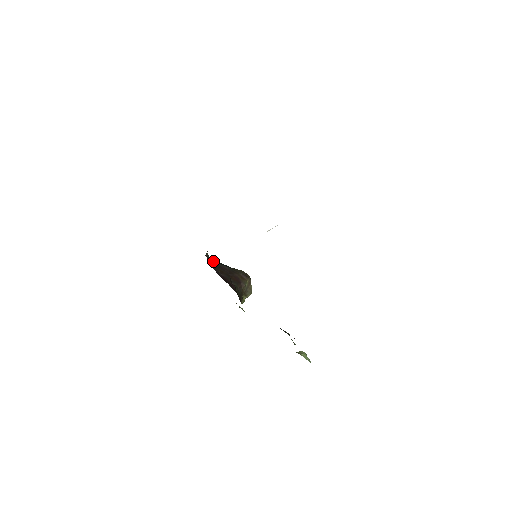
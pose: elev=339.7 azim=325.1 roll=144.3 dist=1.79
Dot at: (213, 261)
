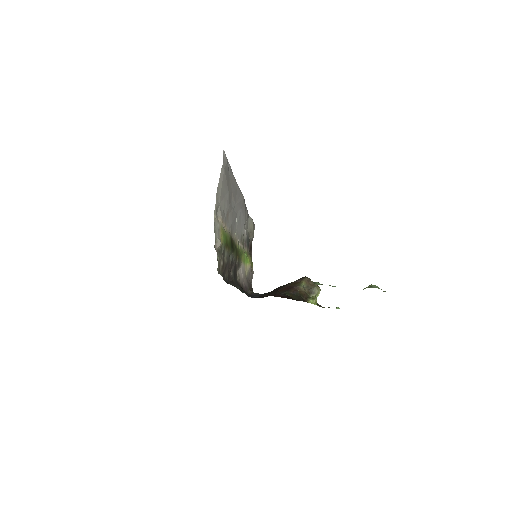
Dot at: occluded
